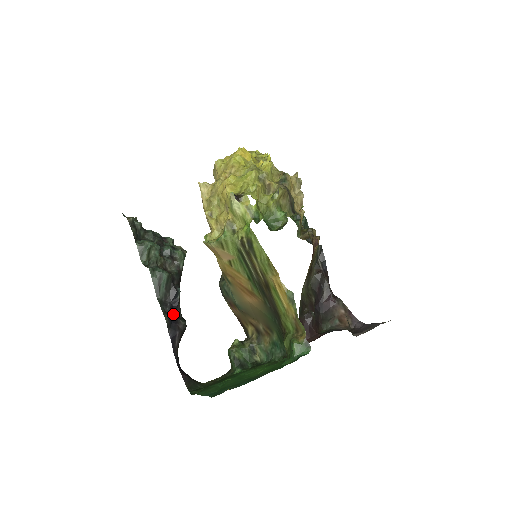
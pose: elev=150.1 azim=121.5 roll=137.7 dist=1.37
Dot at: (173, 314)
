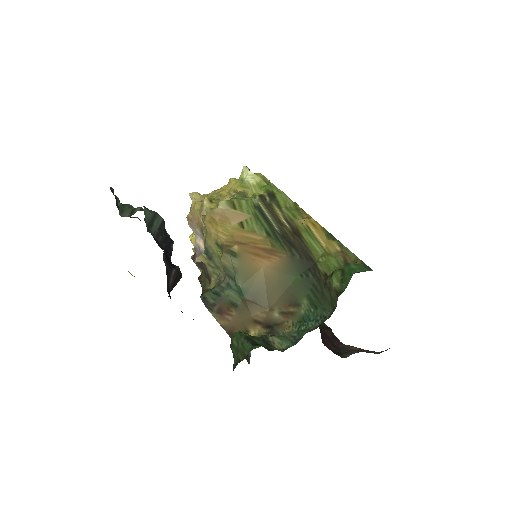
Dot at: (167, 254)
